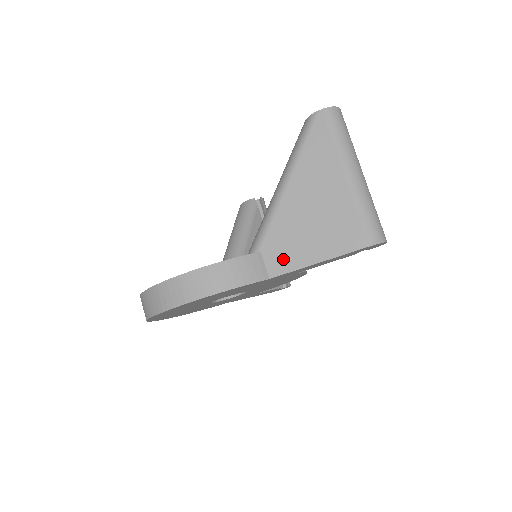
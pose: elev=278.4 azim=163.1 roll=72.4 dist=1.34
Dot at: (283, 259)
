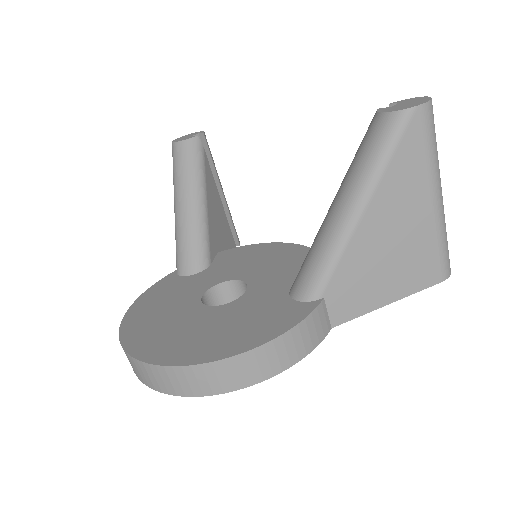
Dot at: (350, 304)
